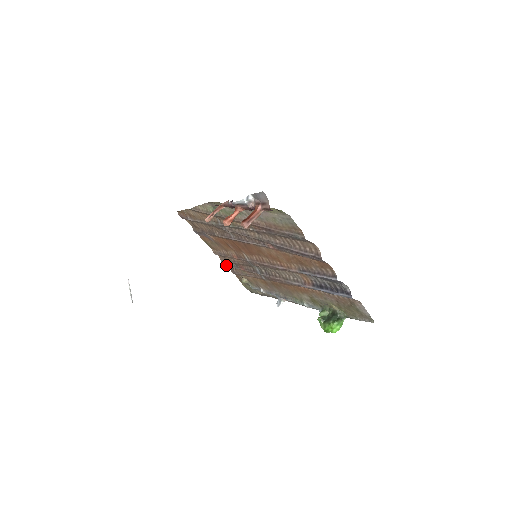
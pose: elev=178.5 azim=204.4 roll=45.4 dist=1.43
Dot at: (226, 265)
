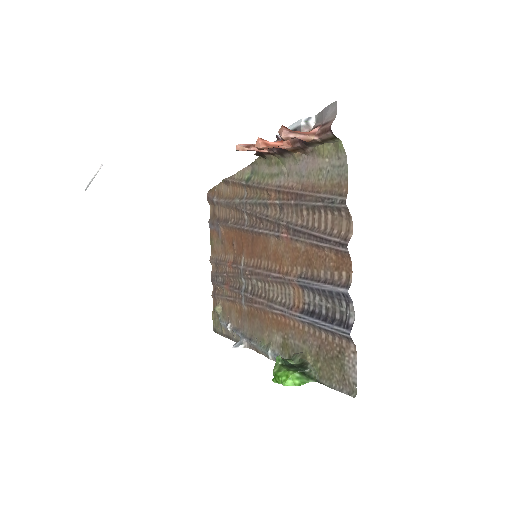
Dot at: (212, 281)
